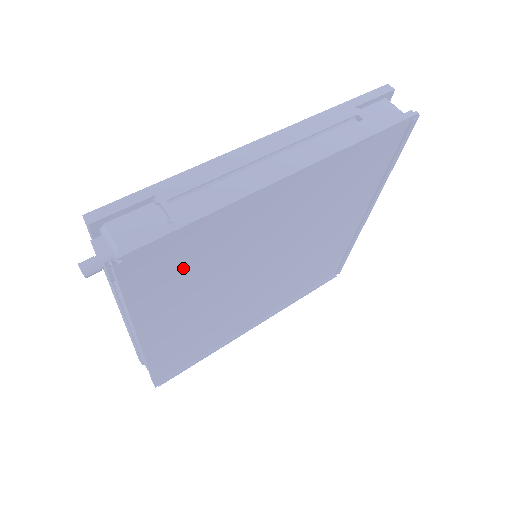
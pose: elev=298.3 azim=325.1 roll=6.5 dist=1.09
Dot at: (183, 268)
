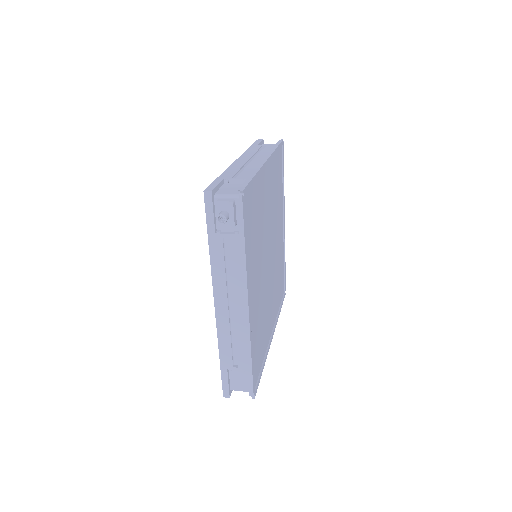
Dot at: (252, 225)
